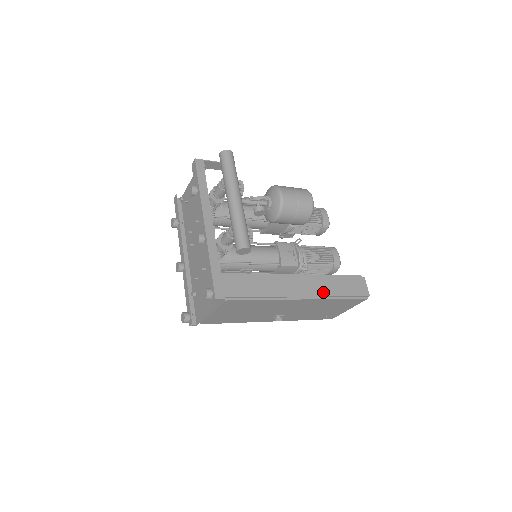
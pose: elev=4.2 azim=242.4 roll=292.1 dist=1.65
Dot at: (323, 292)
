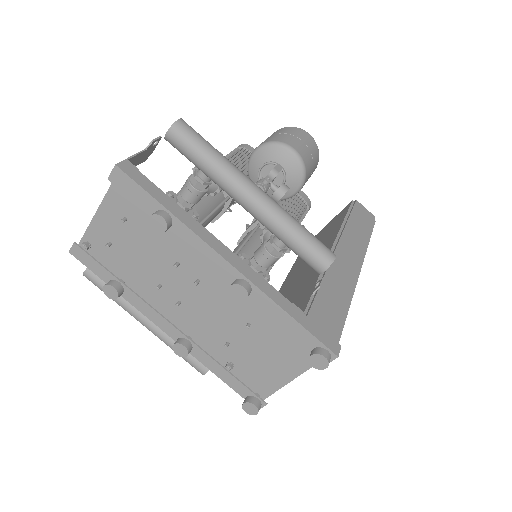
Dot at: (361, 246)
